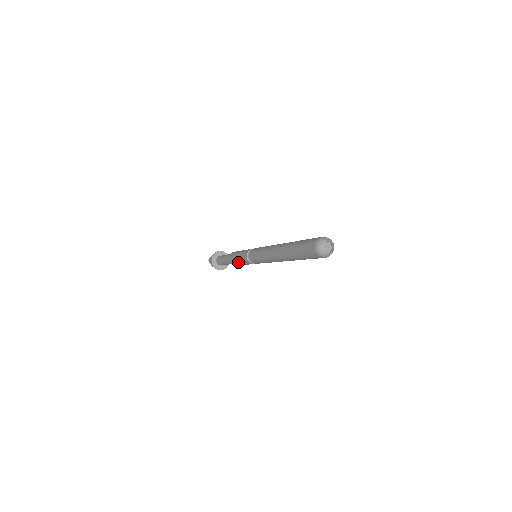
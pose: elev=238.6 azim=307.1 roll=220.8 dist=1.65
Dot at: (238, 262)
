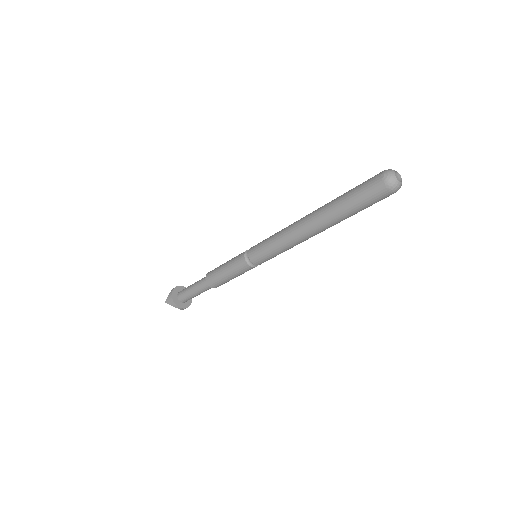
Dot at: (226, 276)
